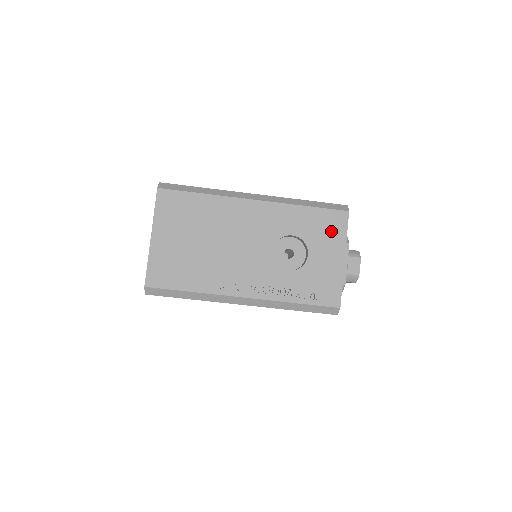
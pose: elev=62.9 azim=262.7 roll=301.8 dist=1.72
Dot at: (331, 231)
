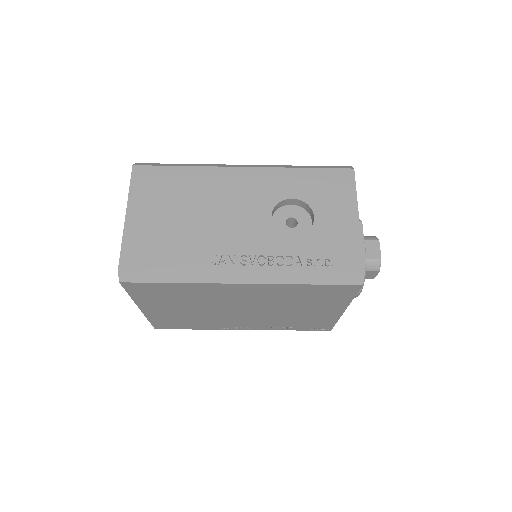
Dot at: (337, 190)
